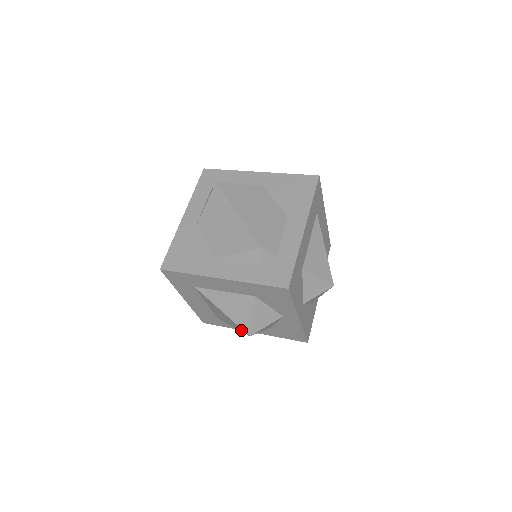
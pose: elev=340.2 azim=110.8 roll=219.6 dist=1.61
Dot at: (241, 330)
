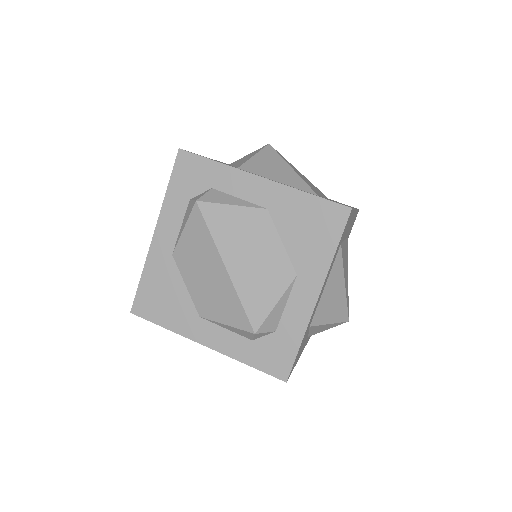
Dot at: occluded
